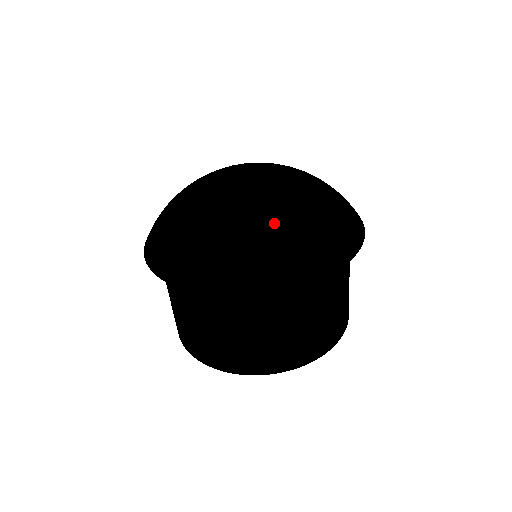
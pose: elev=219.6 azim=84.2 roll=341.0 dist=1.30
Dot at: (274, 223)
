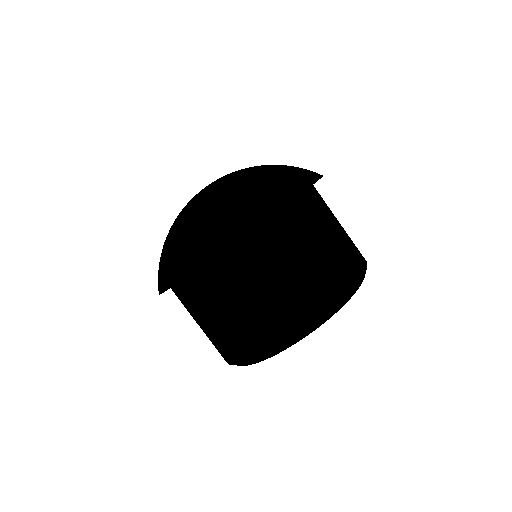
Dot at: (185, 223)
